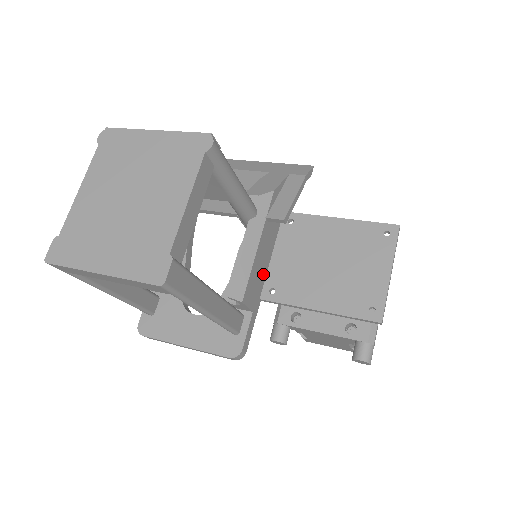
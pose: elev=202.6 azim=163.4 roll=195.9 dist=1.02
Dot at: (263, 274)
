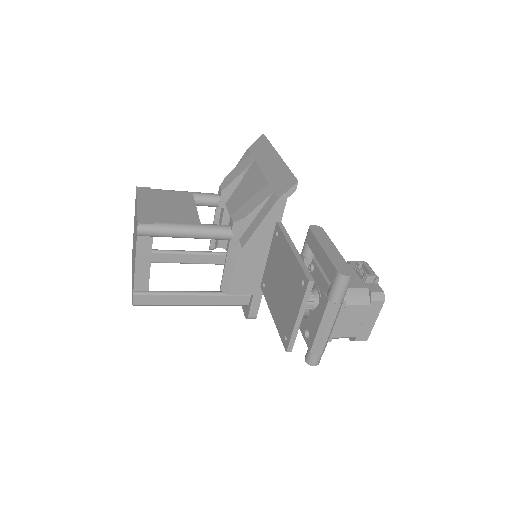
Dot at: (259, 271)
